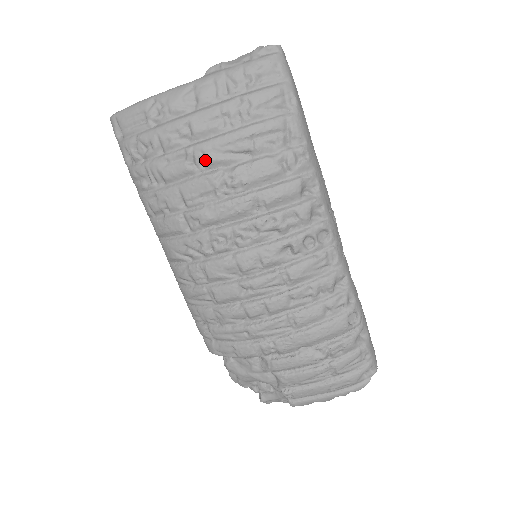
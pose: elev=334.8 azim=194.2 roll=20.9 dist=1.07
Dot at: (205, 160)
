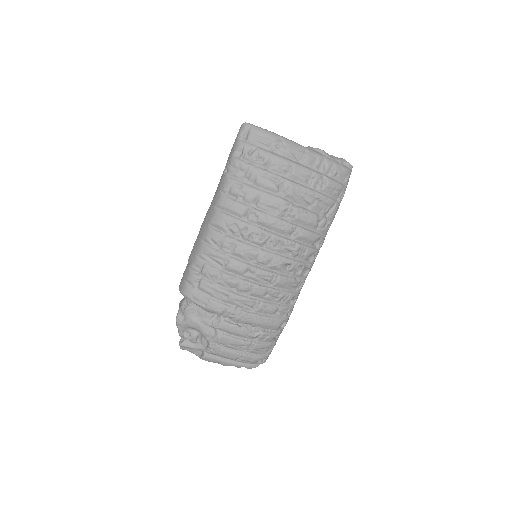
Dot at: (288, 191)
